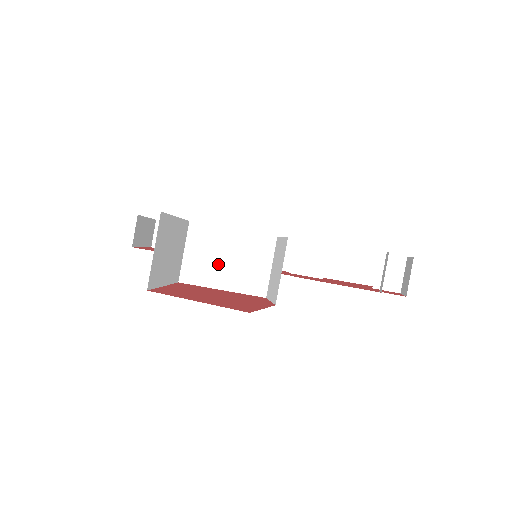
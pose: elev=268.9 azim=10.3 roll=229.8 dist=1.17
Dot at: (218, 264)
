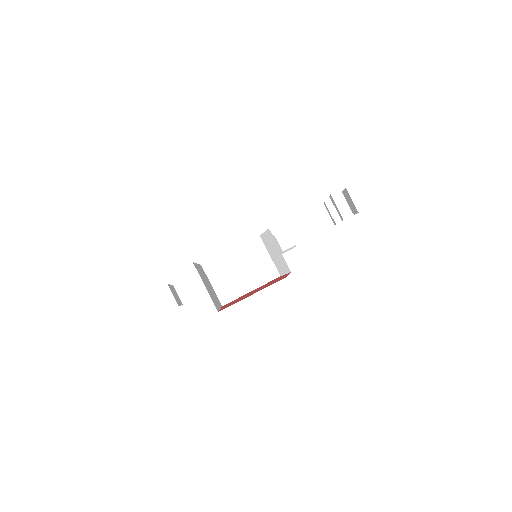
Dot at: (237, 278)
